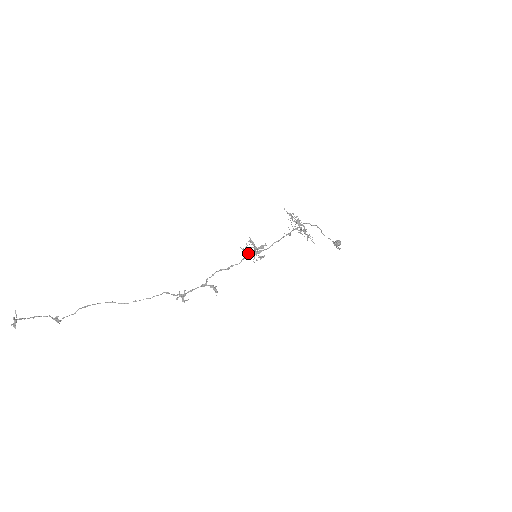
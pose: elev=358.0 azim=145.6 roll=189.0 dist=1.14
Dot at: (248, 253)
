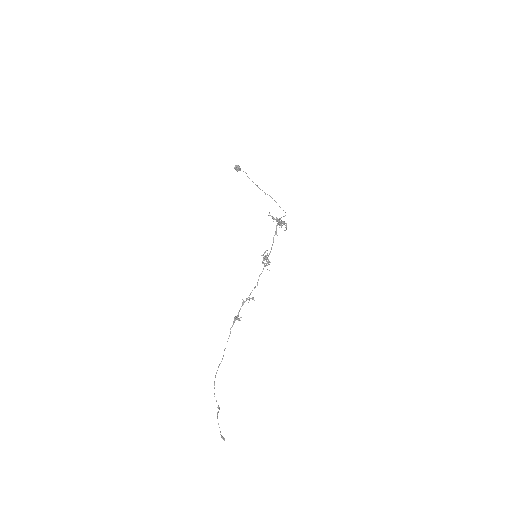
Dot at: occluded
